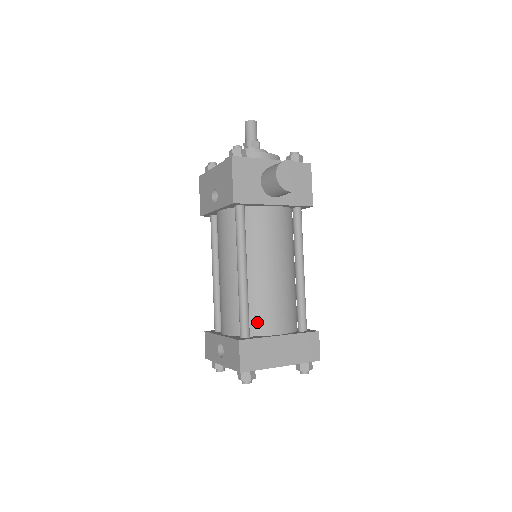
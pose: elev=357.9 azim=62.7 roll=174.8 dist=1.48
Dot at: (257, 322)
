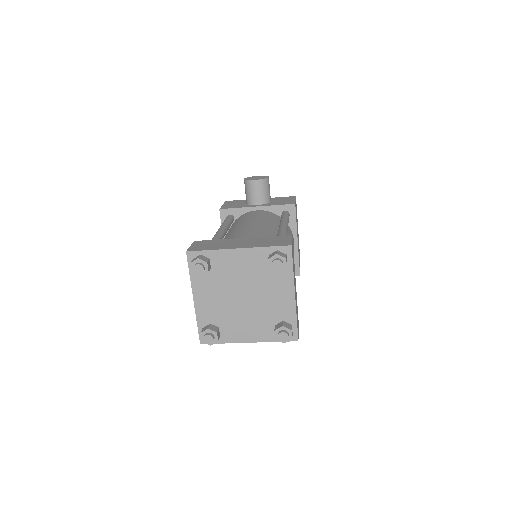
Dot at: occluded
